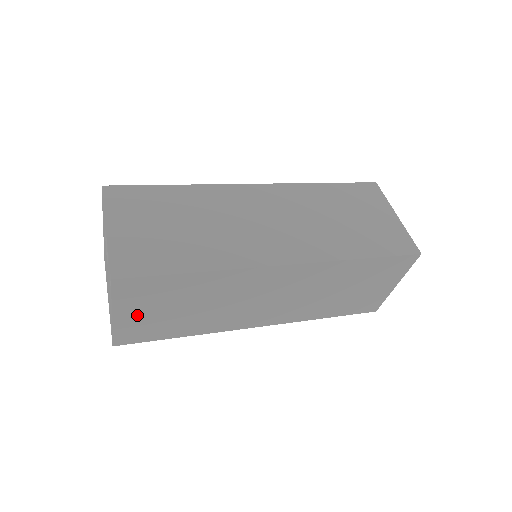
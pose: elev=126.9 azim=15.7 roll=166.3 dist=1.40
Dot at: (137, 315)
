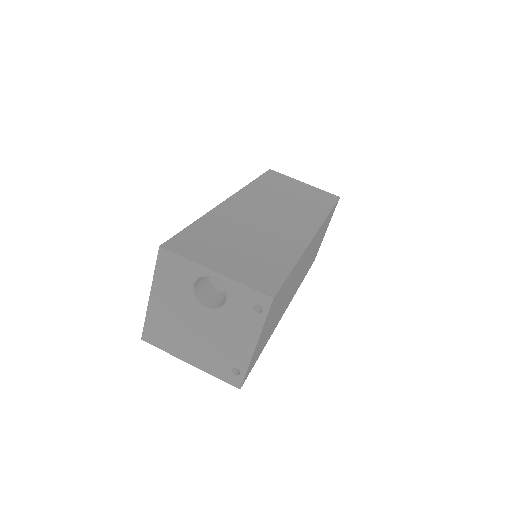
Dot at: (262, 336)
